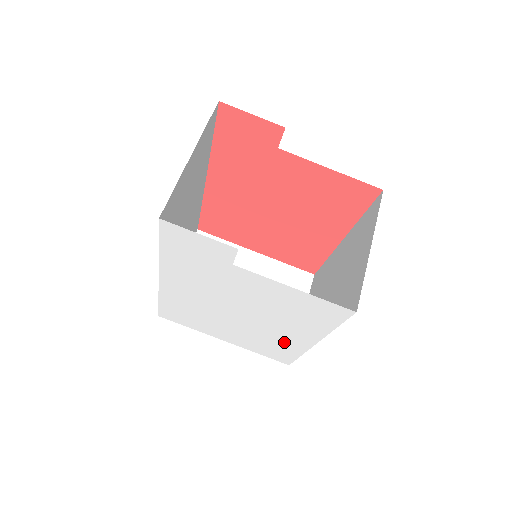
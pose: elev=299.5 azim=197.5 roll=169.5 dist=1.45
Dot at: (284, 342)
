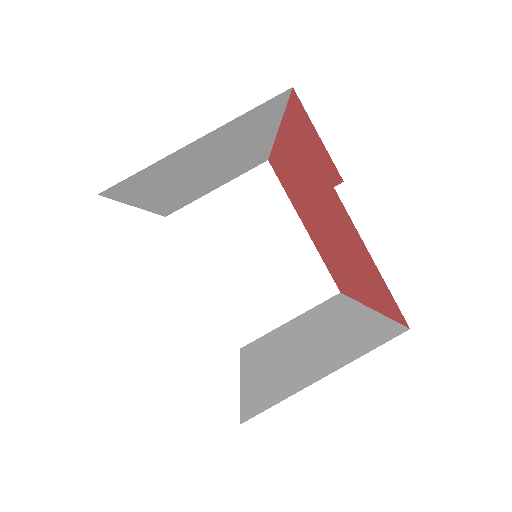
Dot at: occluded
